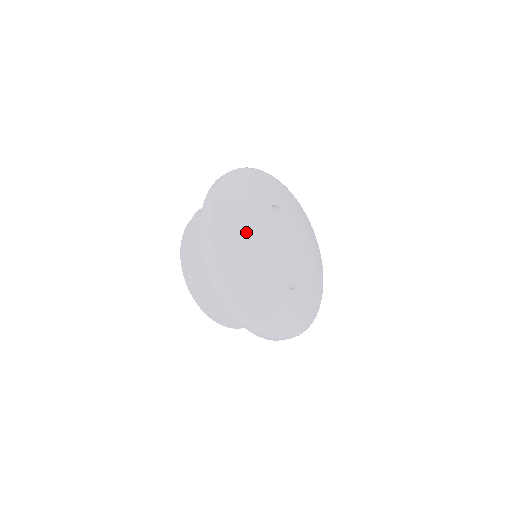
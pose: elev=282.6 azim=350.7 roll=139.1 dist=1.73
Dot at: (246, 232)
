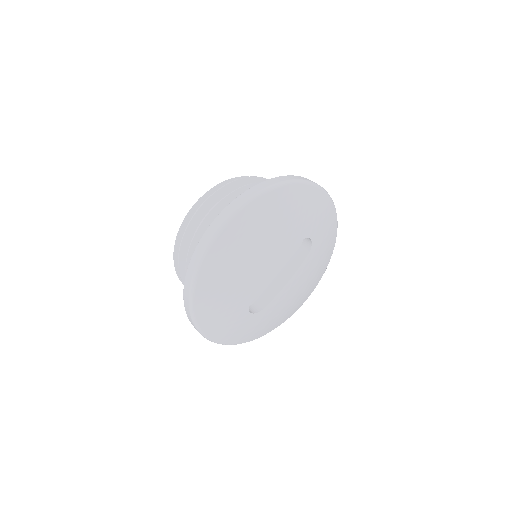
Dot at: (260, 242)
